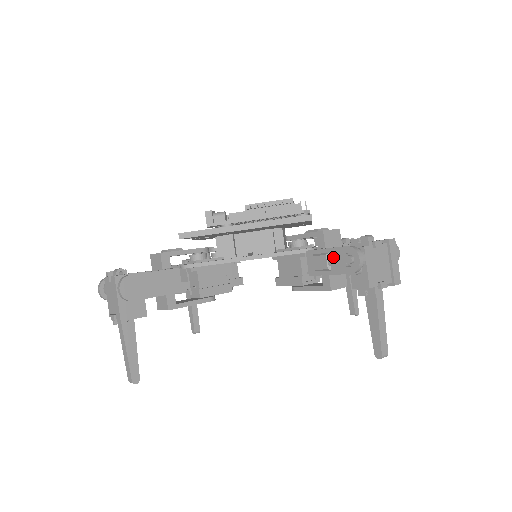
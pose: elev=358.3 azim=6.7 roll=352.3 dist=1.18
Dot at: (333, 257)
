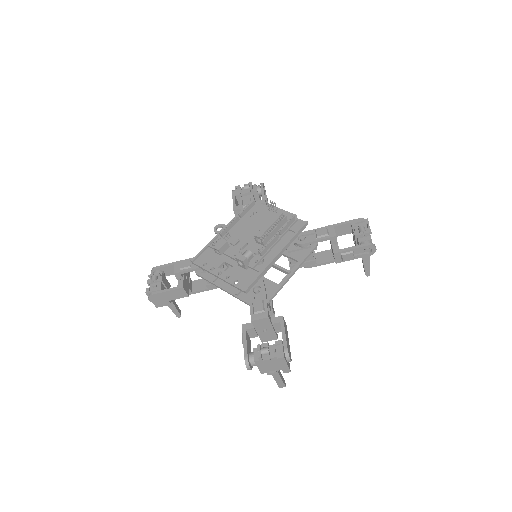
Dot at: (354, 251)
